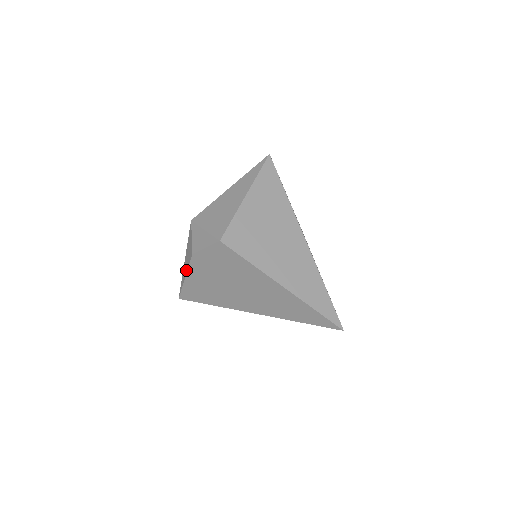
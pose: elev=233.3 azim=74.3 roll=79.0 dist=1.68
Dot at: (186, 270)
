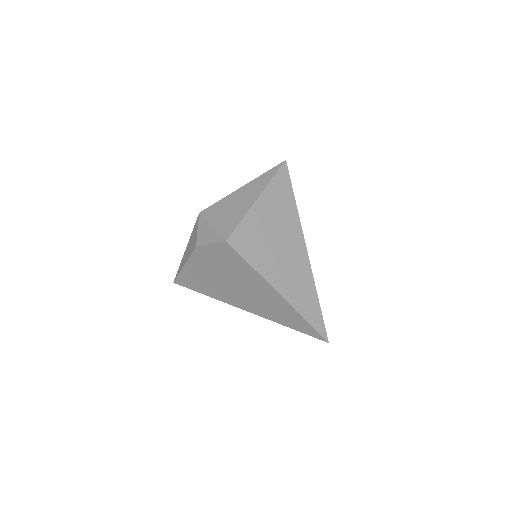
Dot at: (186, 259)
